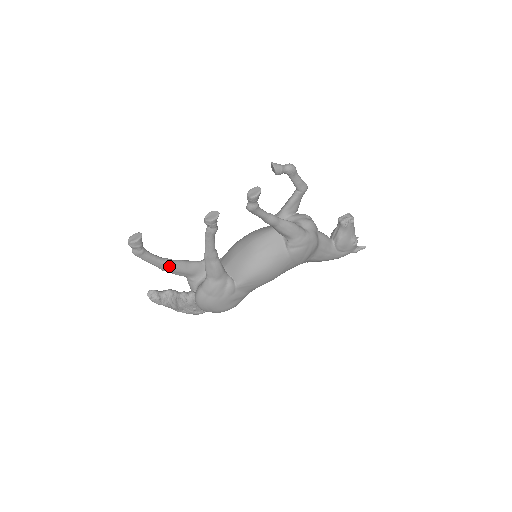
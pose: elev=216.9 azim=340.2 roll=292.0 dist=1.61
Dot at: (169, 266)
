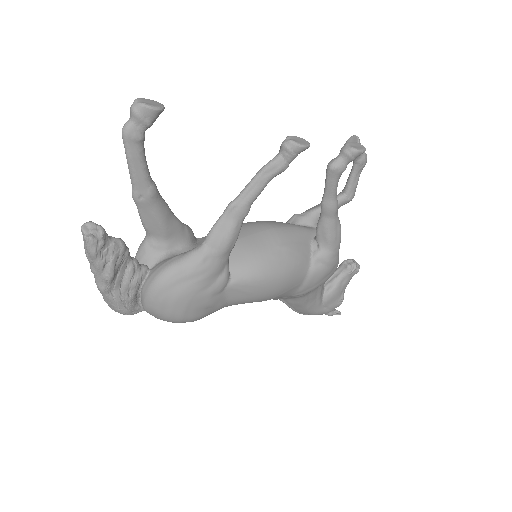
Dot at: (152, 196)
